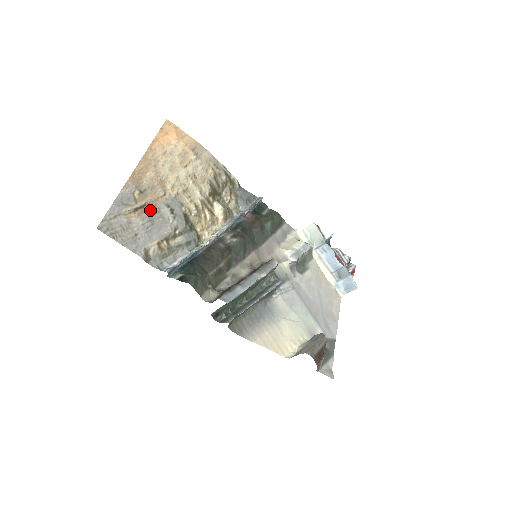
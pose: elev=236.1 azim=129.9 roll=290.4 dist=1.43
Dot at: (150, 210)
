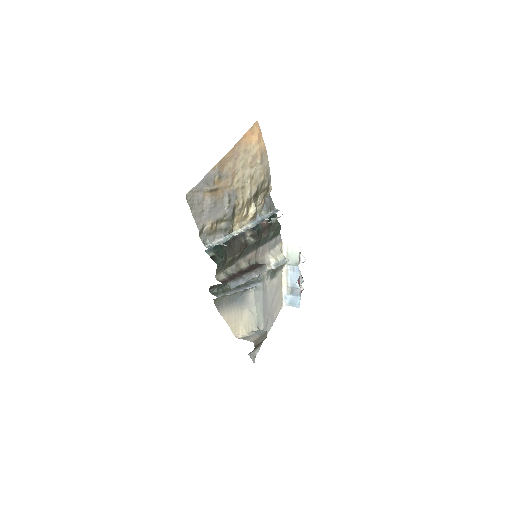
Dot at: (218, 194)
